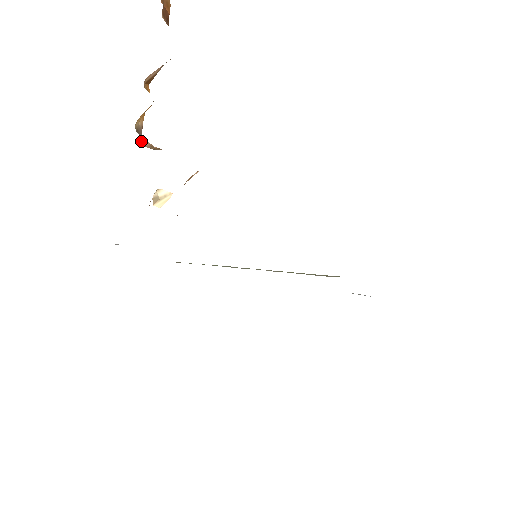
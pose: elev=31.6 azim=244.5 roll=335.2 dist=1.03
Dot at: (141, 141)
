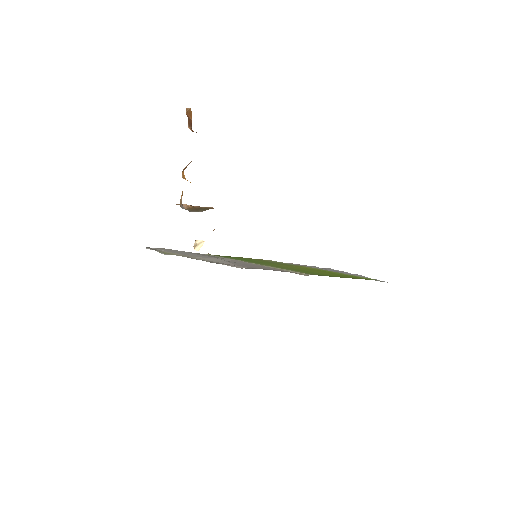
Dot at: occluded
